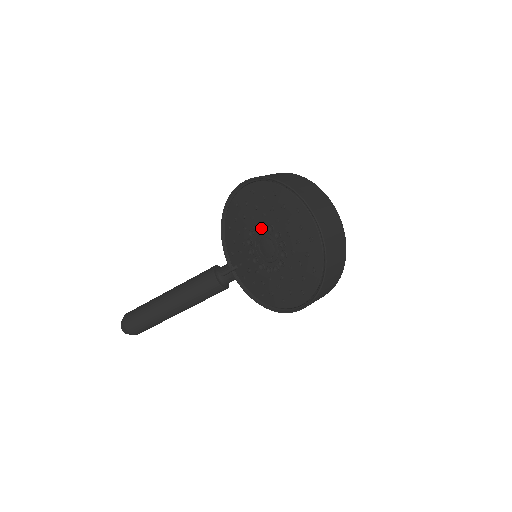
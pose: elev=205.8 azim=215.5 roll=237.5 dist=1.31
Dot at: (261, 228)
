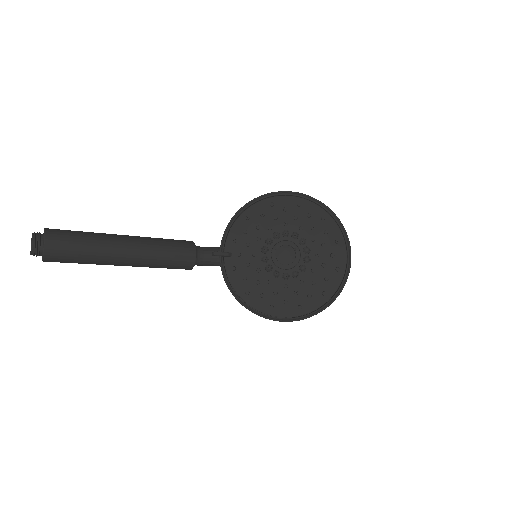
Dot at: (292, 236)
